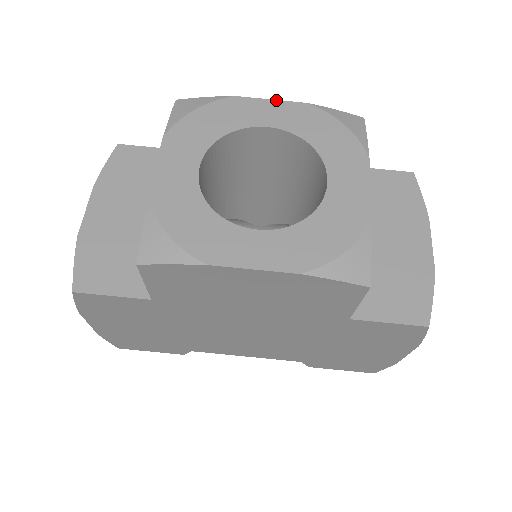
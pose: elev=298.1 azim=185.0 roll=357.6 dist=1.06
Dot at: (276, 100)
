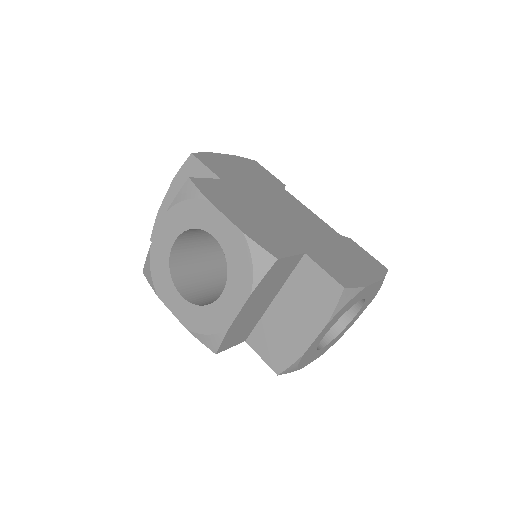
Dot at: (228, 219)
